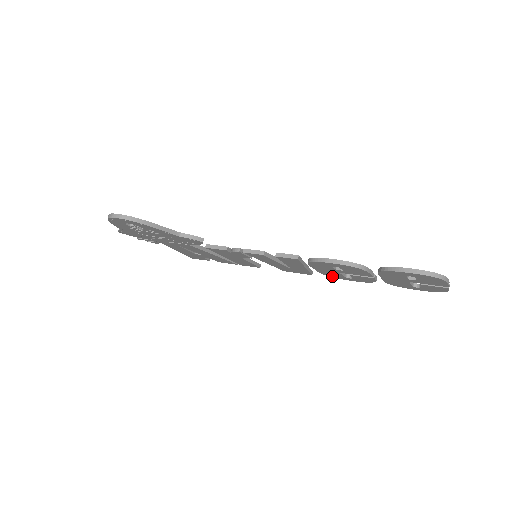
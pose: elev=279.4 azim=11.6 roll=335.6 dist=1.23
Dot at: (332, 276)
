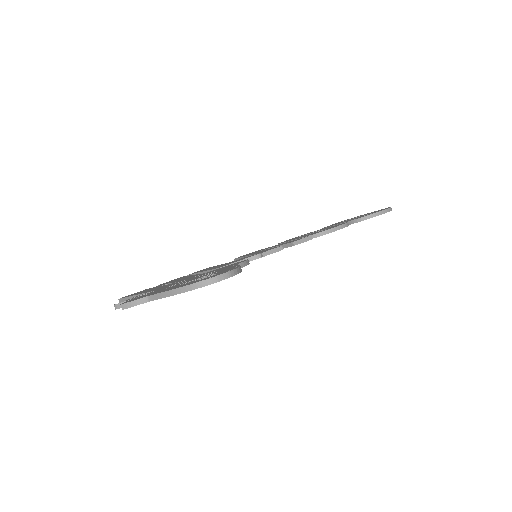
Dot at: occluded
